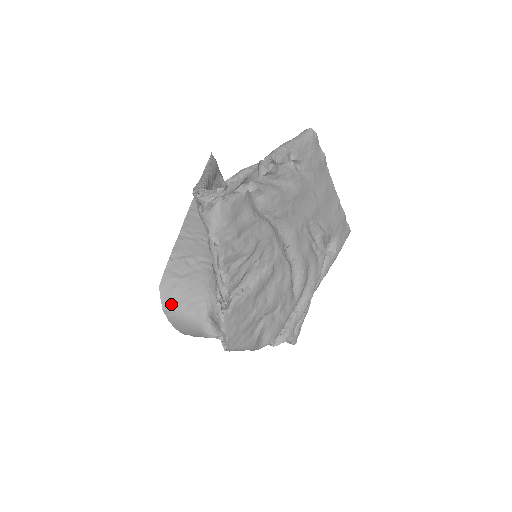
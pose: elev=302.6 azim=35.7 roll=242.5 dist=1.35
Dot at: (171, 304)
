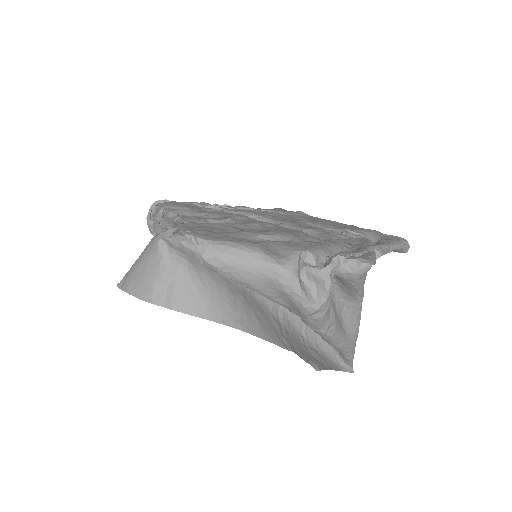
Dot at: occluded
